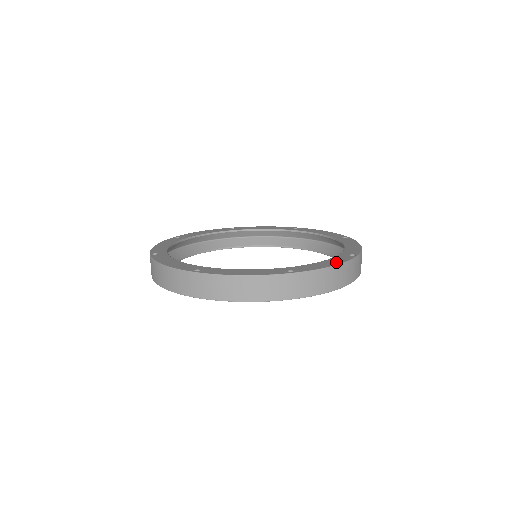
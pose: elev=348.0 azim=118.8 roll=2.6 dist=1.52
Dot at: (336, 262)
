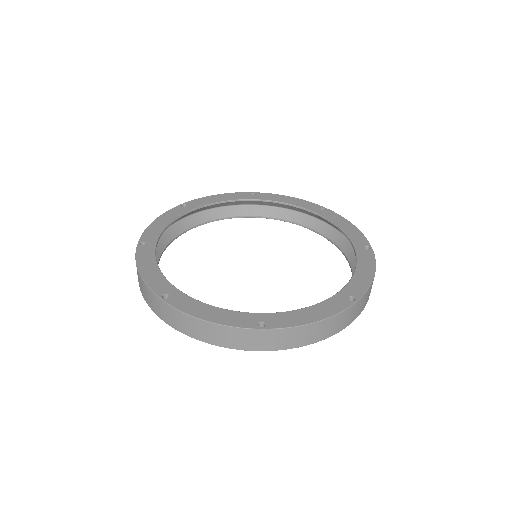
Dot at: (370, 267)
